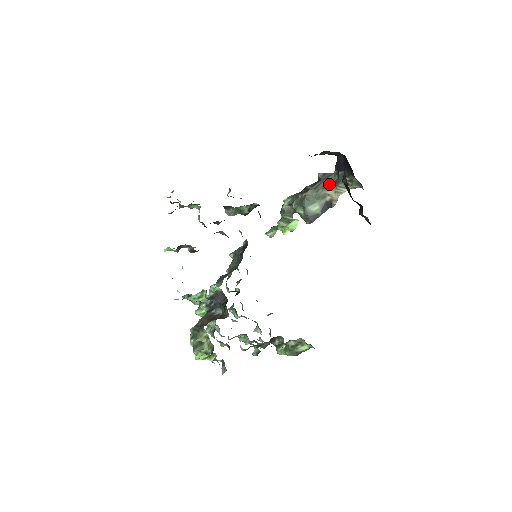
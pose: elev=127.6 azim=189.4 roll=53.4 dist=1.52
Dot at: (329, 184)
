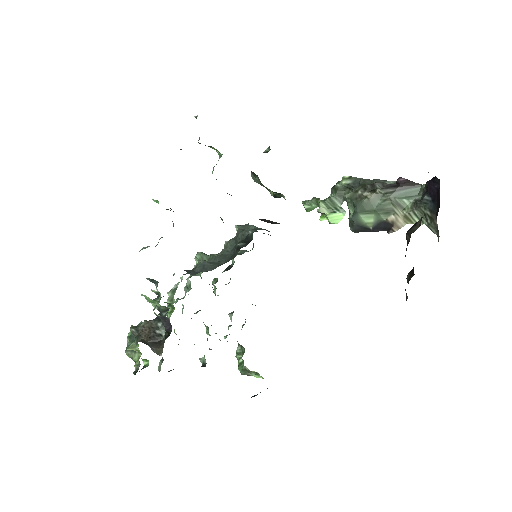
Dot at: (405, 199)
